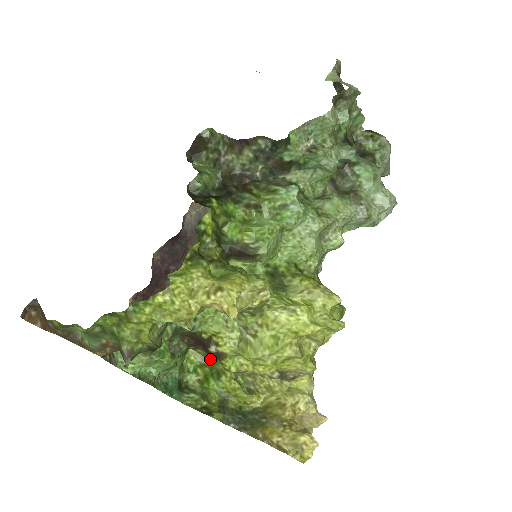
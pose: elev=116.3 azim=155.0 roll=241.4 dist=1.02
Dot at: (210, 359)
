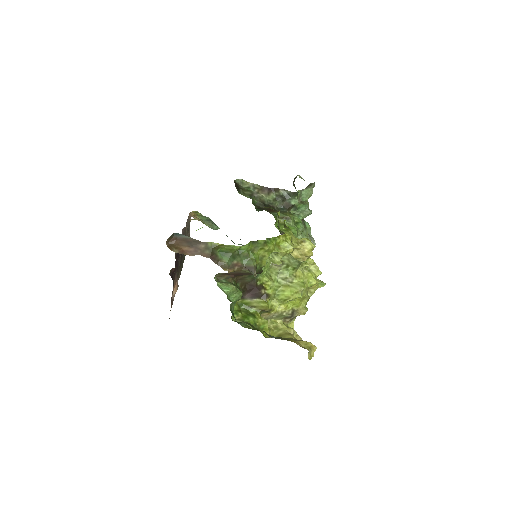
Dot at: (243, 307)
